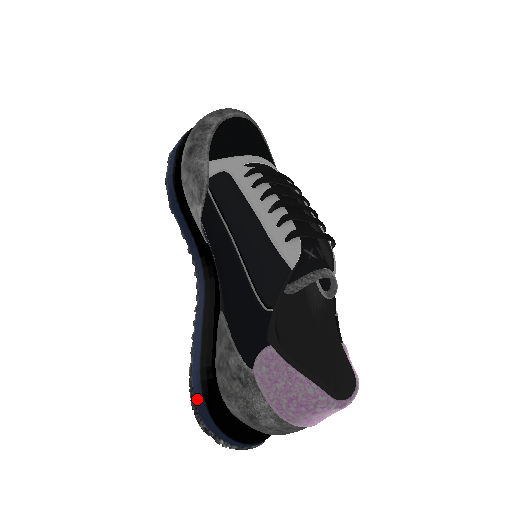
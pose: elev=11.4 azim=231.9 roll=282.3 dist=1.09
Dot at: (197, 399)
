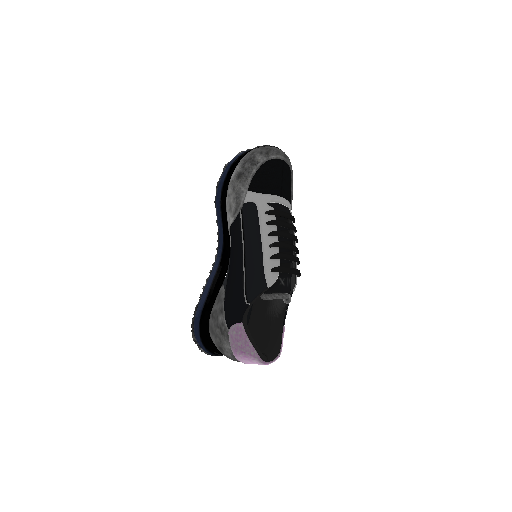
Dot at: (195, 325)
